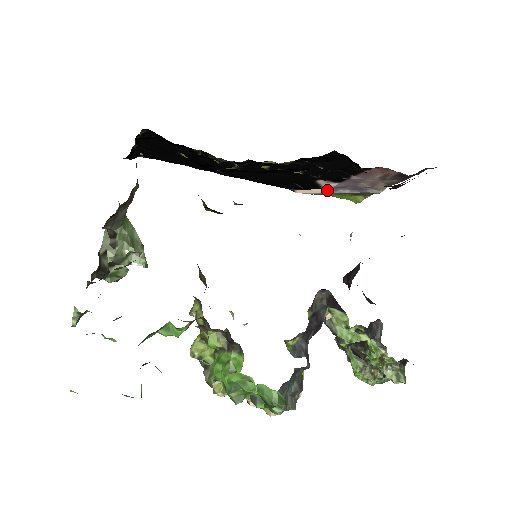
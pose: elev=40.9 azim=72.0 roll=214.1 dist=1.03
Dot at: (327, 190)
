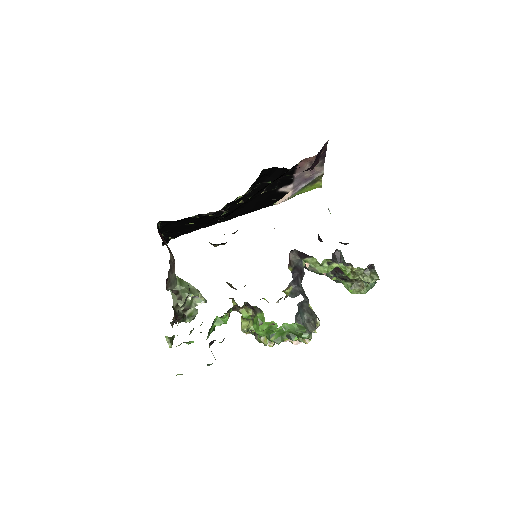
Dot at: (292, 192)
